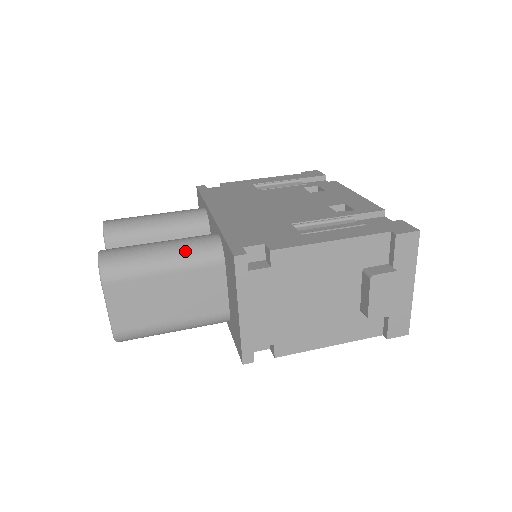
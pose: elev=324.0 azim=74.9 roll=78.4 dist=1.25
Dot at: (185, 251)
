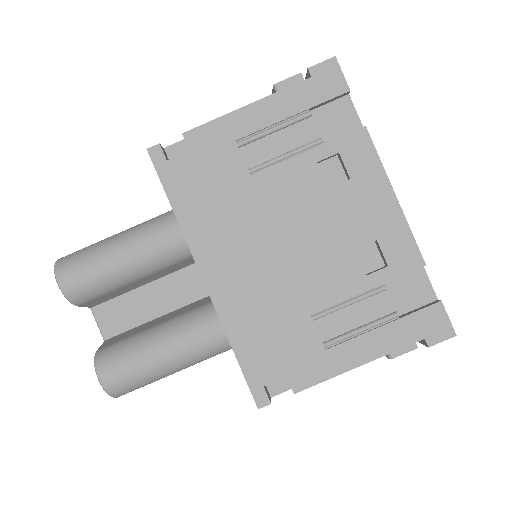
Dot at: (193, 358)
